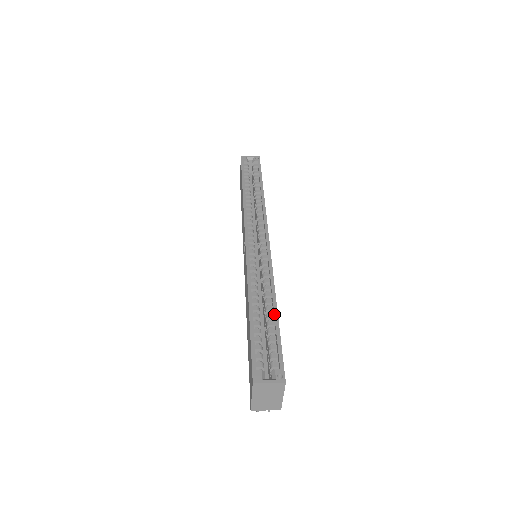
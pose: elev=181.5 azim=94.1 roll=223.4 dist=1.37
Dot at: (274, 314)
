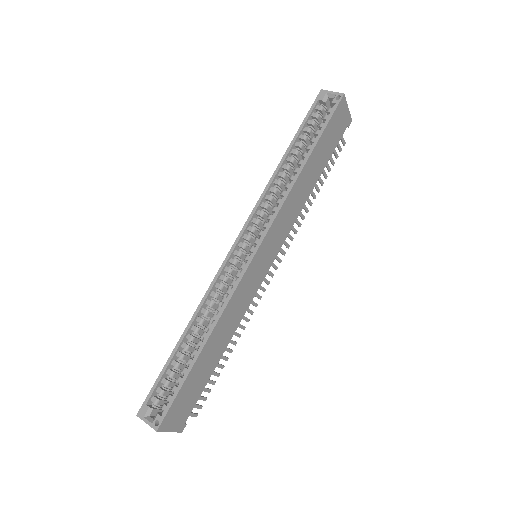
Dot at: (195, 355)
